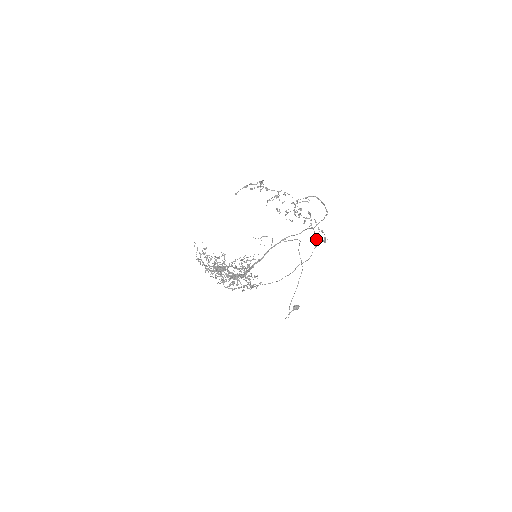
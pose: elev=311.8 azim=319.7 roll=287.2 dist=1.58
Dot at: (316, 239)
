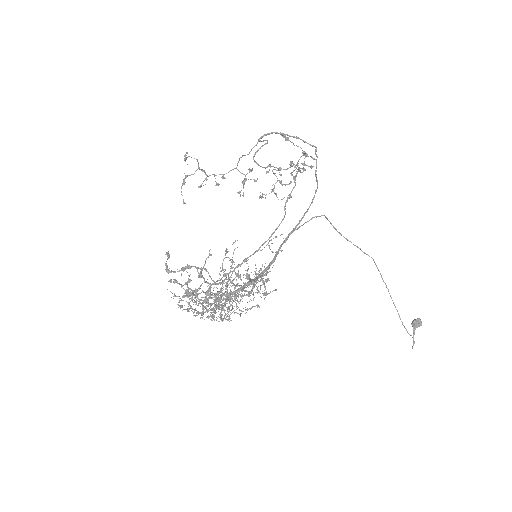
Dot at: occluded
